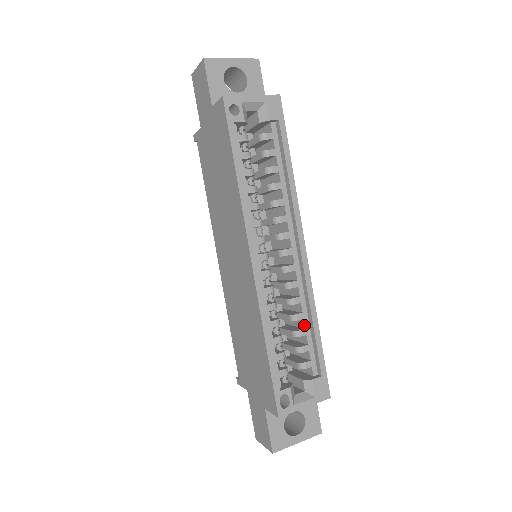
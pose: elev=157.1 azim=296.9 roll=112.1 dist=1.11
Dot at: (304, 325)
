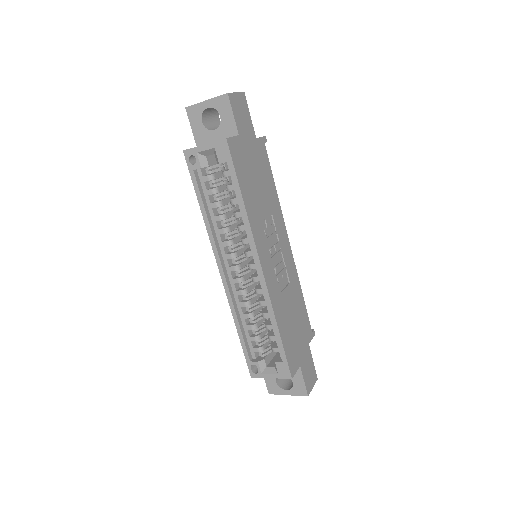
Dot at: (271, 322)
